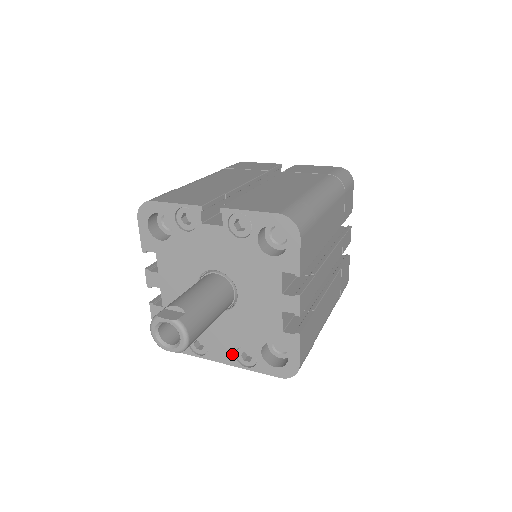
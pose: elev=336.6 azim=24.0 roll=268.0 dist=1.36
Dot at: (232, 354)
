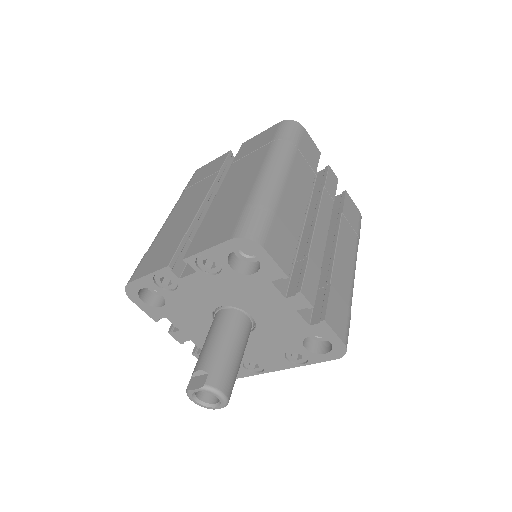
Dot at: (284, 360)
